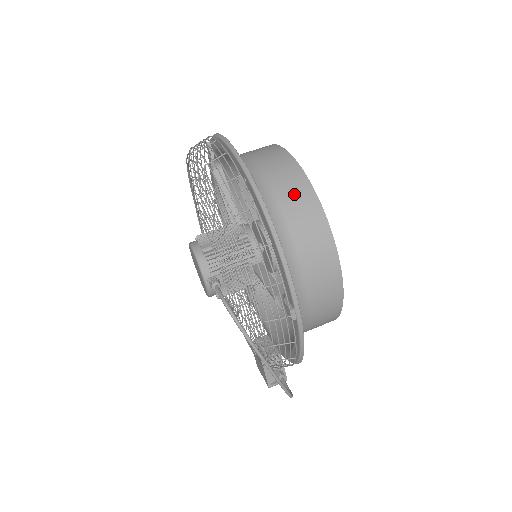
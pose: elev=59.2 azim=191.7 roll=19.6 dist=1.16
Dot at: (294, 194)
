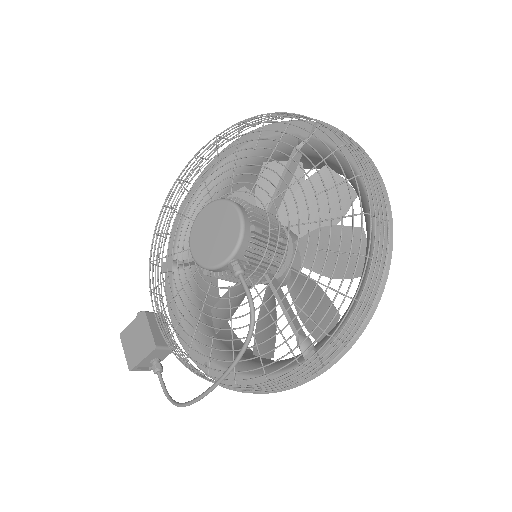
Dot at: occluded
